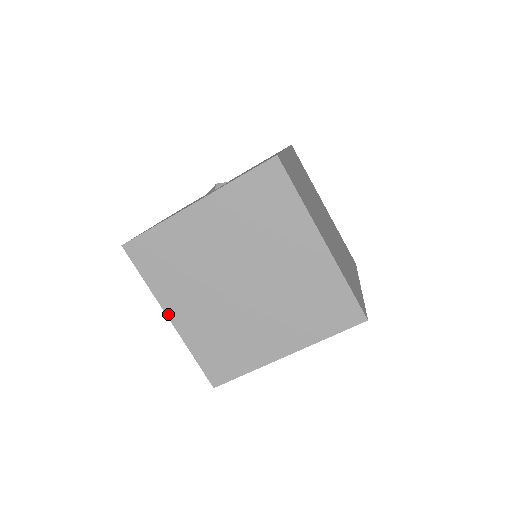
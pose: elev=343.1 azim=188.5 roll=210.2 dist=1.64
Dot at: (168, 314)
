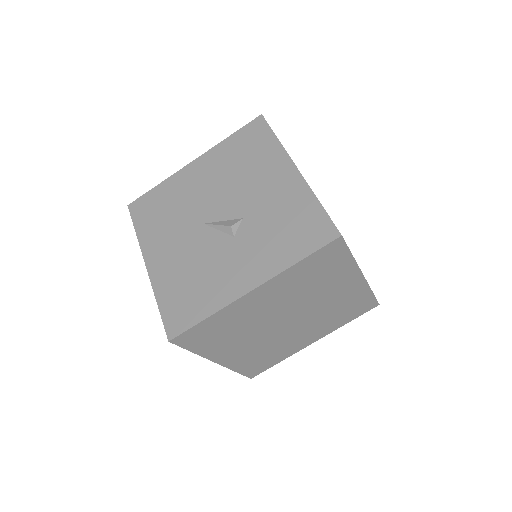
Dot at: (215, 361)
